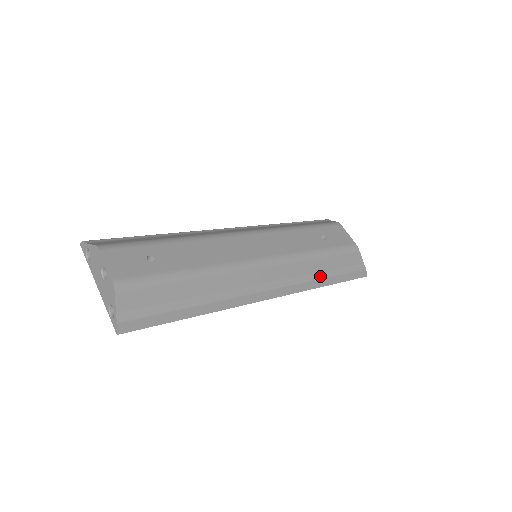
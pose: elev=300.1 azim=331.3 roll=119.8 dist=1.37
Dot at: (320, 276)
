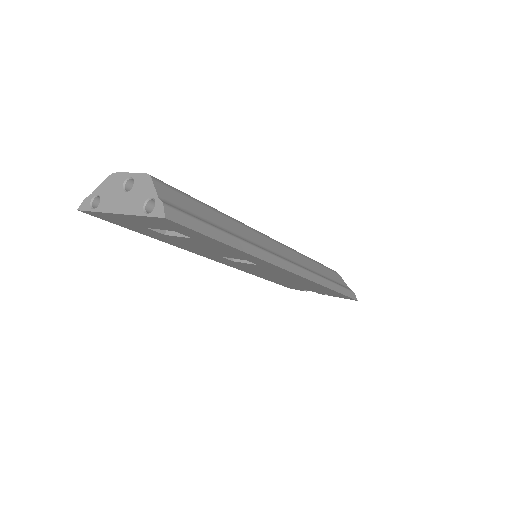
Dot at: (322, 276)
